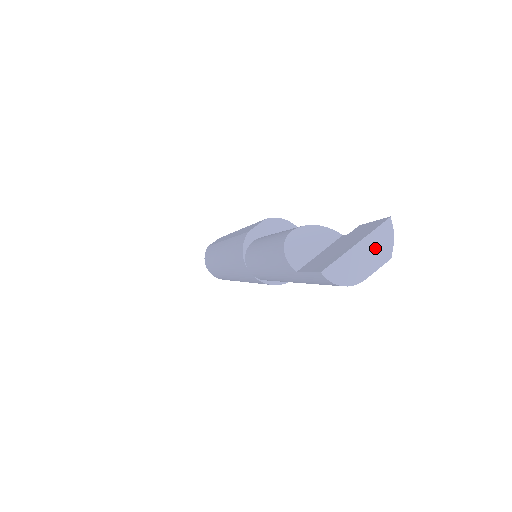
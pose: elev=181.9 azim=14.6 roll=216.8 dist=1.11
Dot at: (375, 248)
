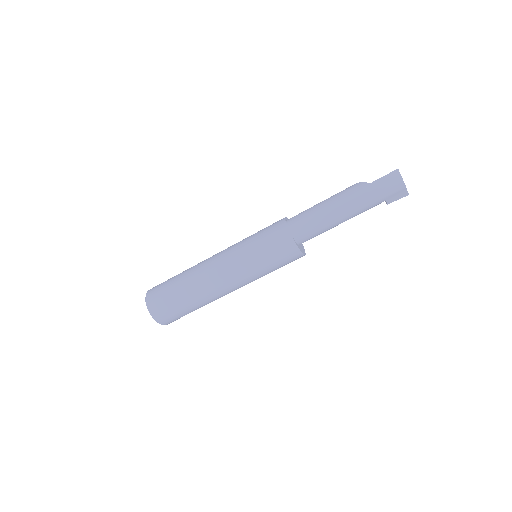
Dot at: occluded
